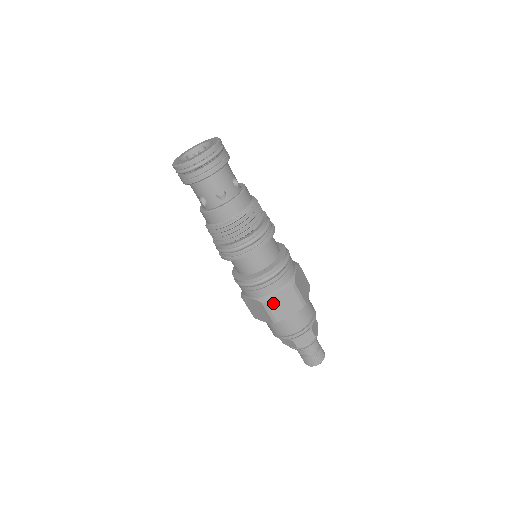
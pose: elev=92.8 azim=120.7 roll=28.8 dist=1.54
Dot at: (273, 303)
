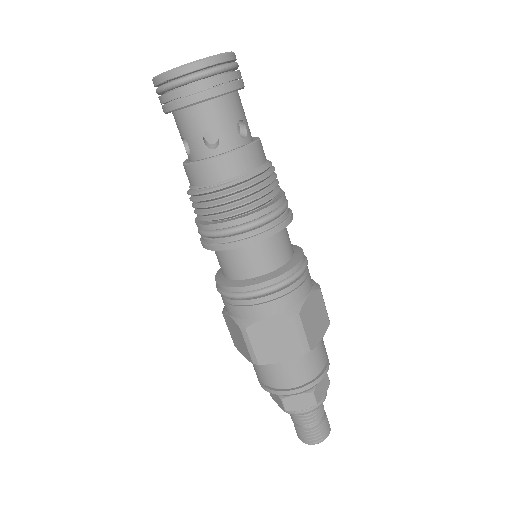
Dot at: (257, 334)
